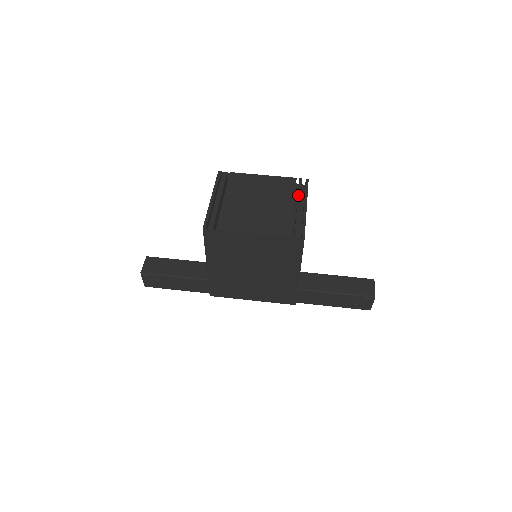
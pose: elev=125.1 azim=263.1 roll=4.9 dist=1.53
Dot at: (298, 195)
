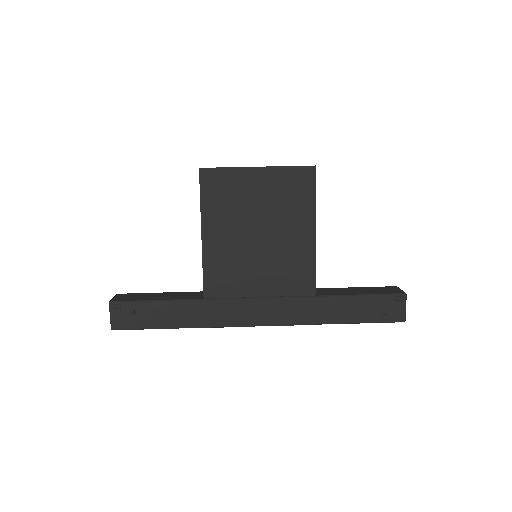
Dot at: occluded
